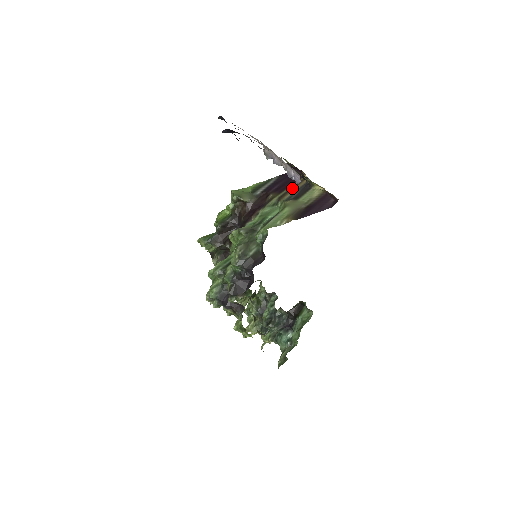
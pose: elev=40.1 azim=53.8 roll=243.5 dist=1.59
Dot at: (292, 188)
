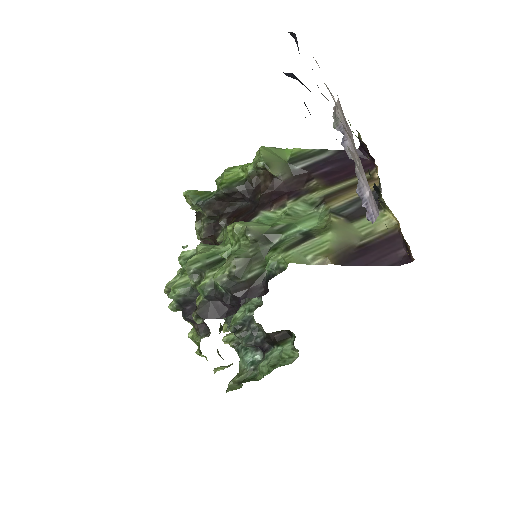
Dot at: (350, 188)
